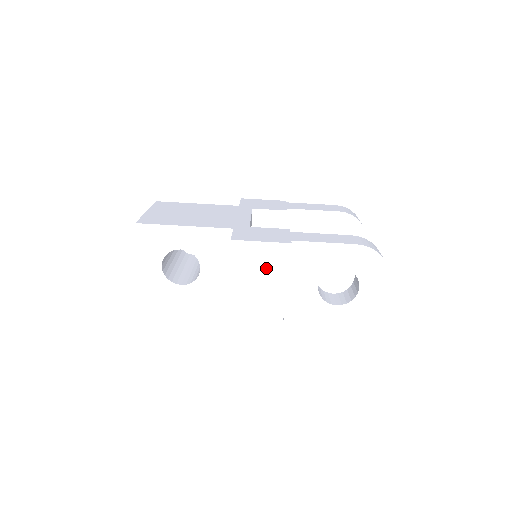
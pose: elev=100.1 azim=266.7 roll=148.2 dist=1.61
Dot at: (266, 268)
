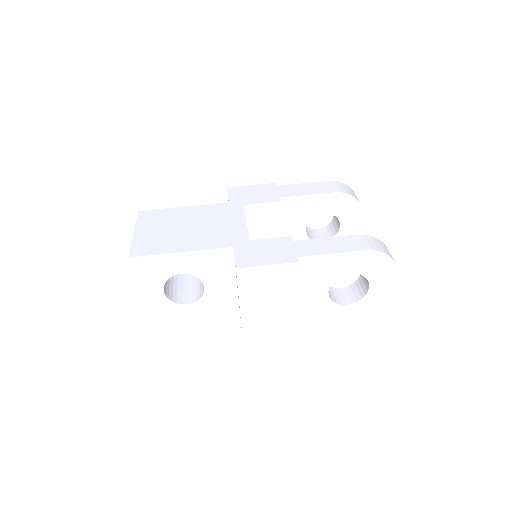
Dot at: (275, 287)
